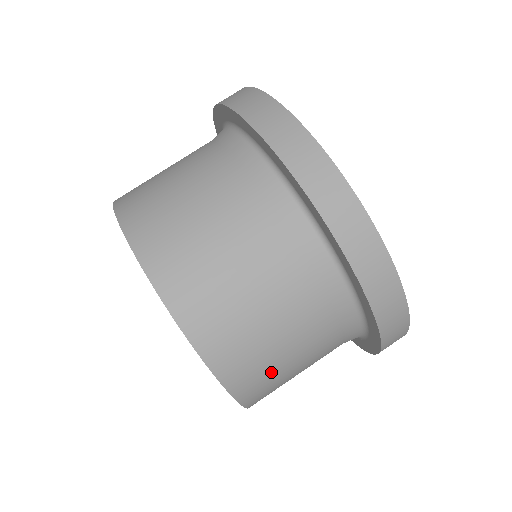
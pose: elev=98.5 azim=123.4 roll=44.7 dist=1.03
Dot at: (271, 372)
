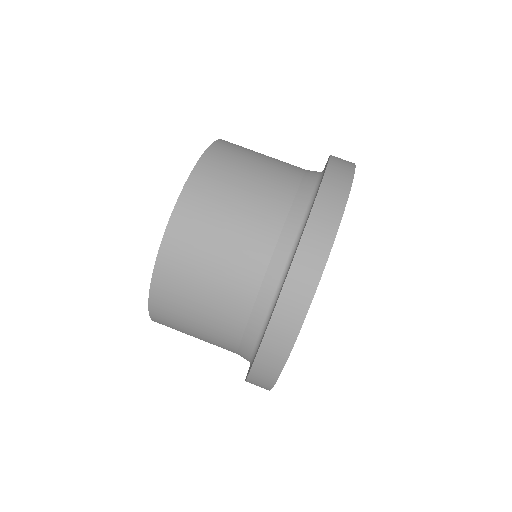
Dot at: (214, 208)
